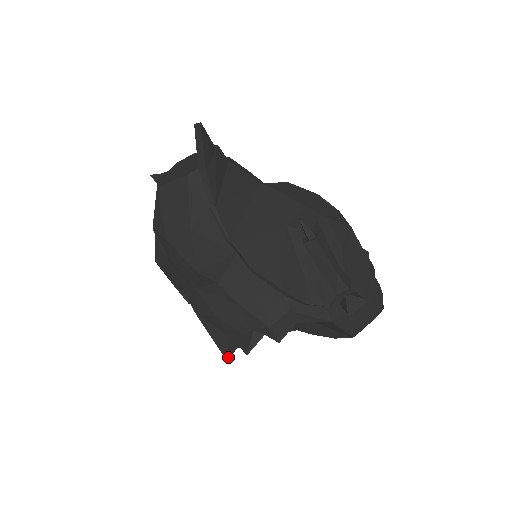
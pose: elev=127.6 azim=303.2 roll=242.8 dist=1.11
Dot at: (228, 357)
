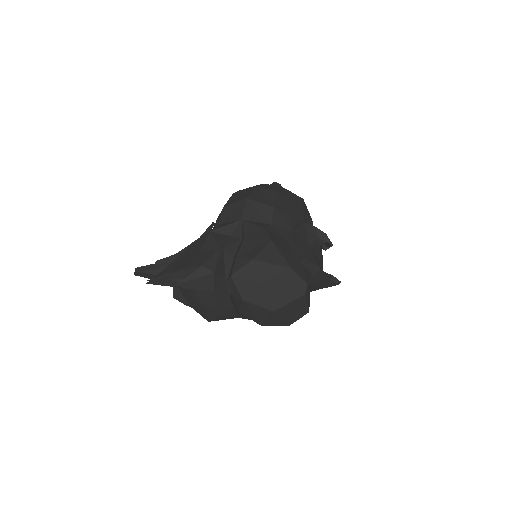
Dot at: occluded
